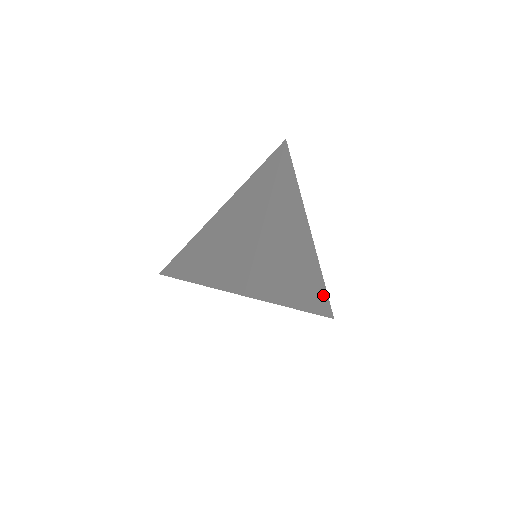
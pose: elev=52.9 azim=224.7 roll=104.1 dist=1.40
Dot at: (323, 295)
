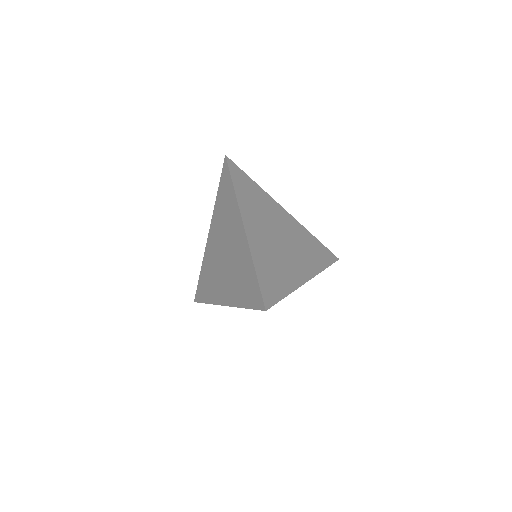
Dot at: (321, 250)
